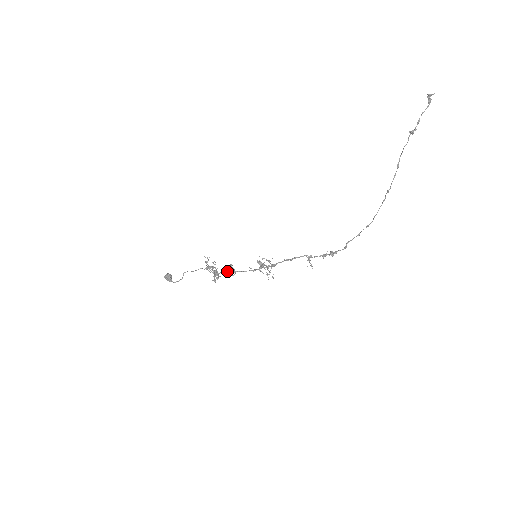
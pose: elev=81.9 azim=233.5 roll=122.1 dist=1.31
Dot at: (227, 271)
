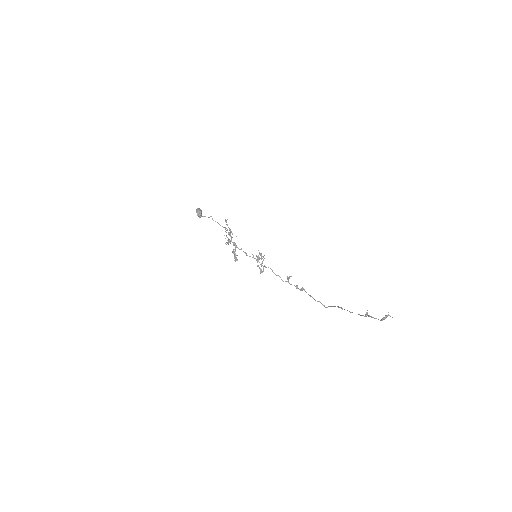
Dot at: (234, 254)
